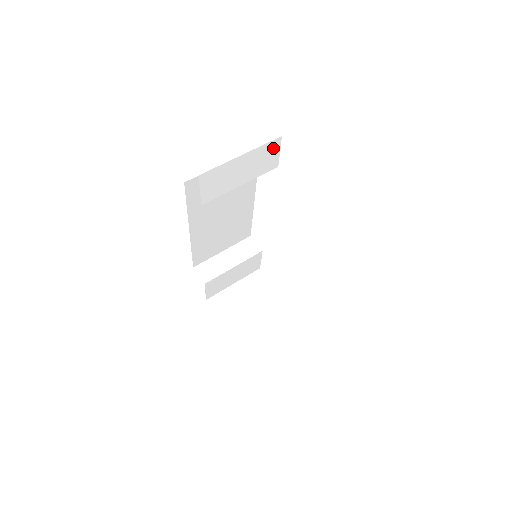
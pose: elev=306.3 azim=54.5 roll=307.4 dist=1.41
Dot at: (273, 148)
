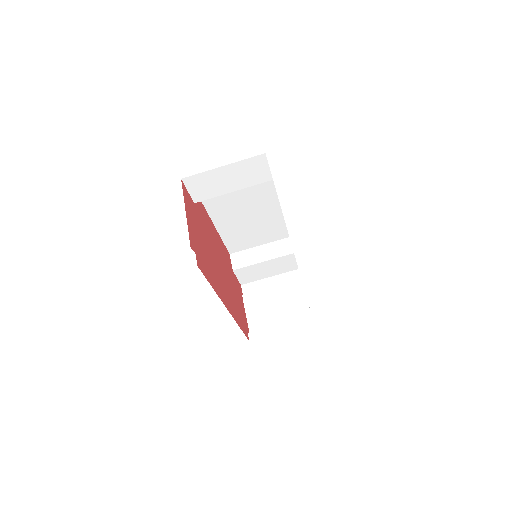
Dot at: (259, 163)
